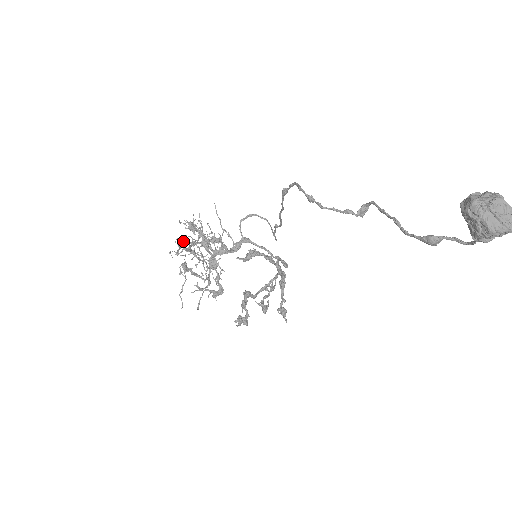
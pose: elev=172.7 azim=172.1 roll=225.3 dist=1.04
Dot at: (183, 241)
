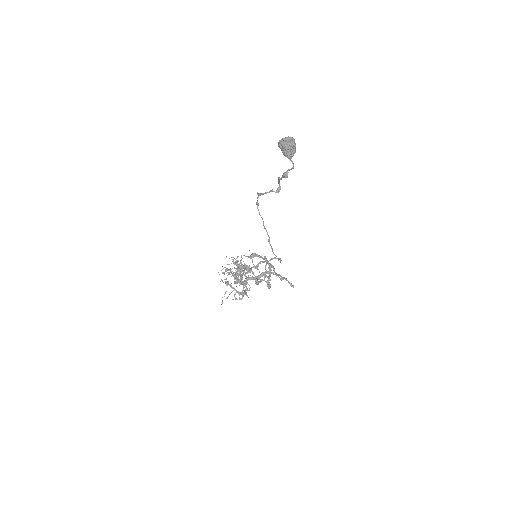
Dot at: occluded
